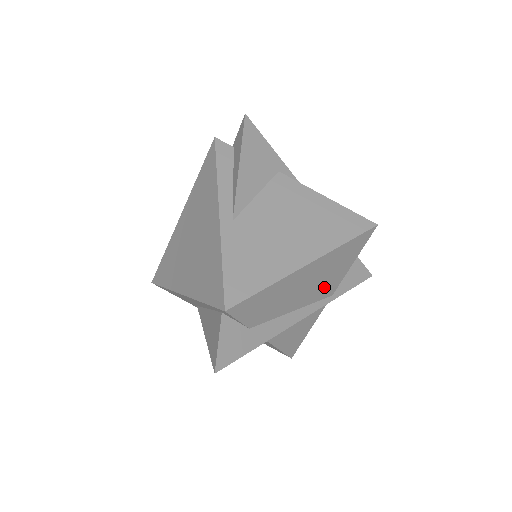
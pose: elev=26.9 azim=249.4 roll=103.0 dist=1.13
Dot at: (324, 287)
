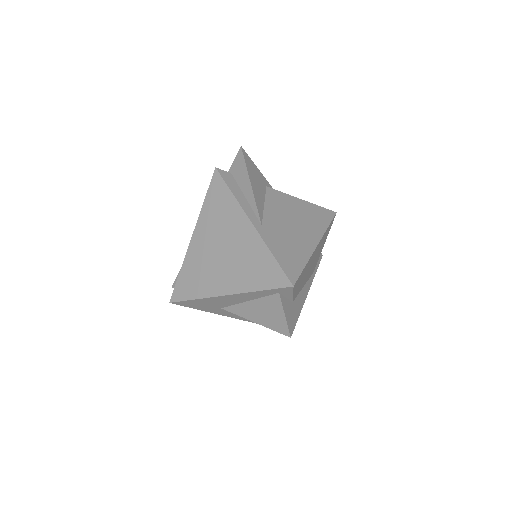
Dot at: (314, 265)
